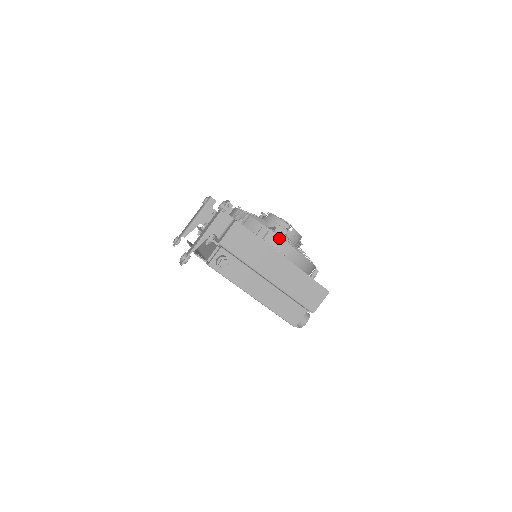
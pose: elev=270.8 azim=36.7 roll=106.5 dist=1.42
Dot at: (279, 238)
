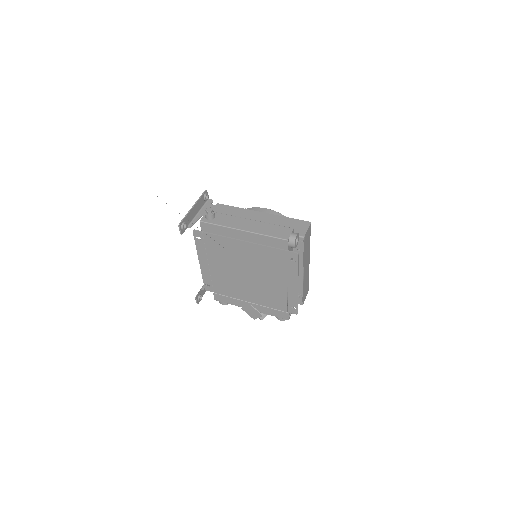
Dot at: (255, 208)
